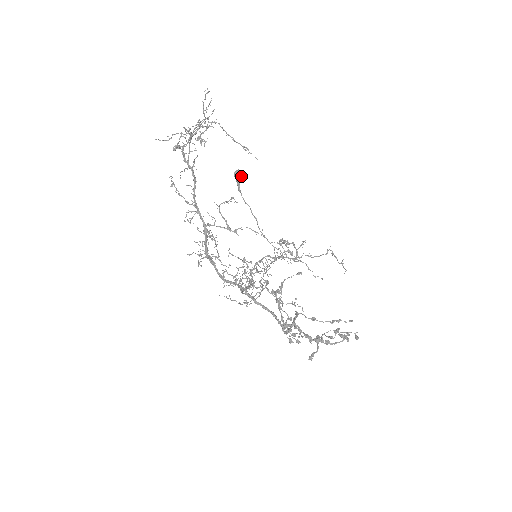
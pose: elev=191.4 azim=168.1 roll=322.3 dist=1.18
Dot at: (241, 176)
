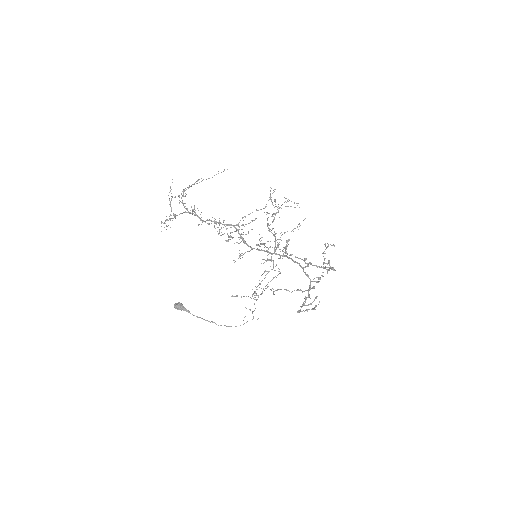
Dot at: (181, 303)
